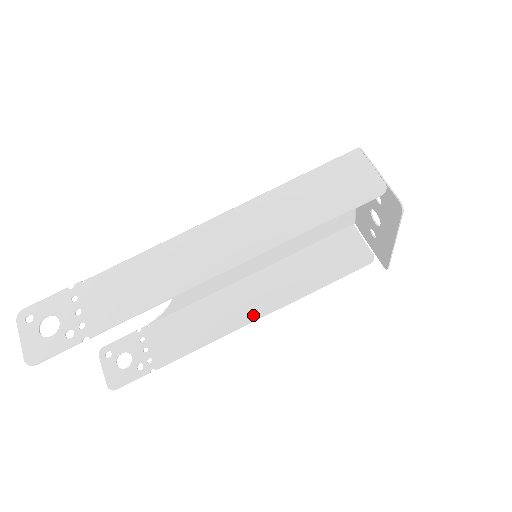
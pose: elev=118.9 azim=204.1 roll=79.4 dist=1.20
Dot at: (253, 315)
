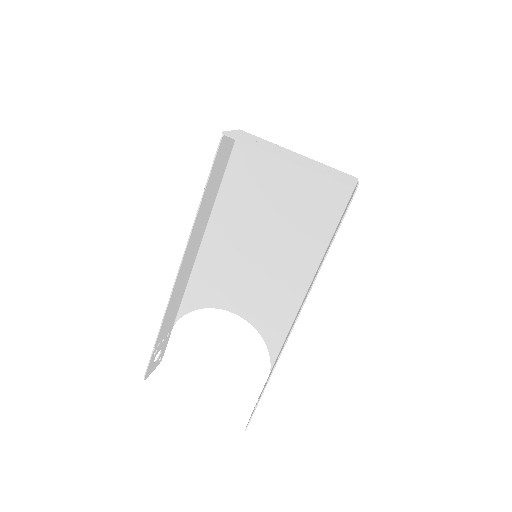
Dot at: occluded
